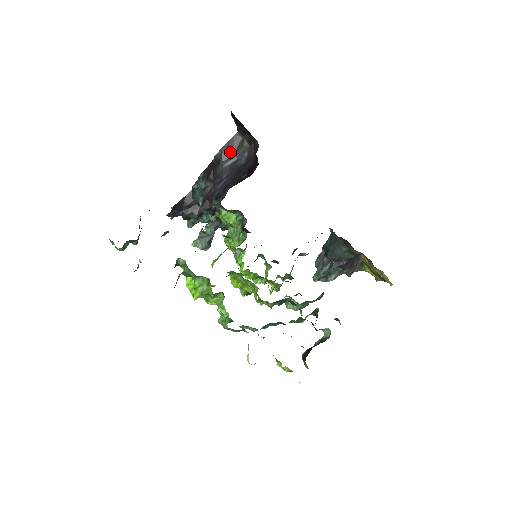
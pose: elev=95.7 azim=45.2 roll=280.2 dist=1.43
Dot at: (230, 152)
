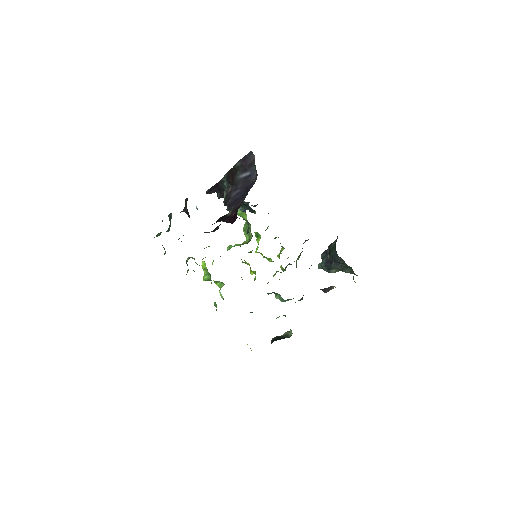
Dot at: (245, 166)
